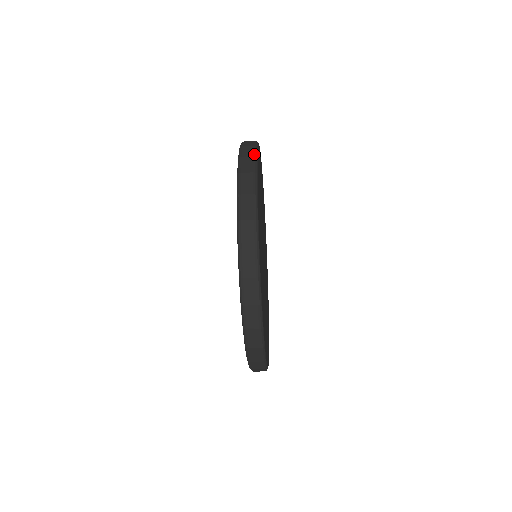
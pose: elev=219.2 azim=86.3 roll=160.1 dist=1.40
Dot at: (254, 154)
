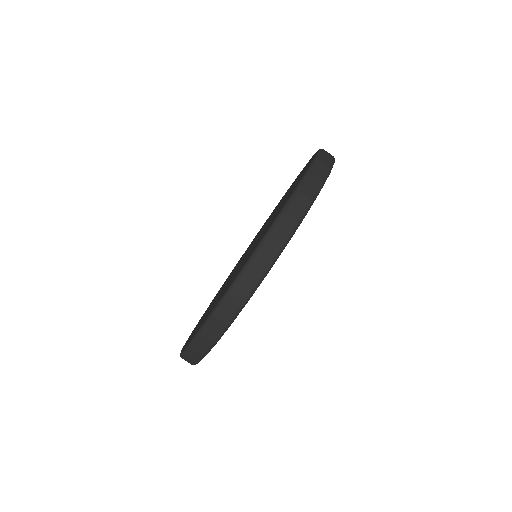
Dot at: occluded
